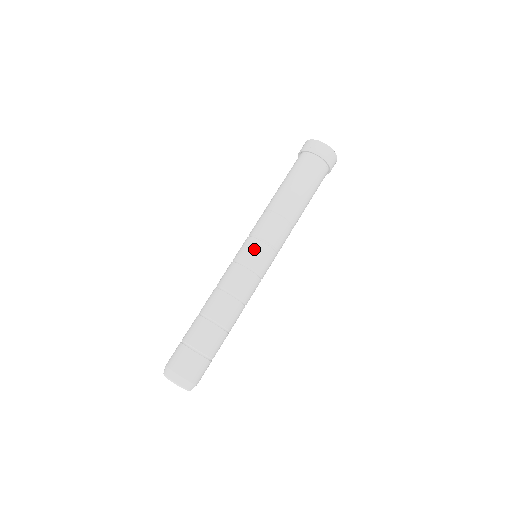
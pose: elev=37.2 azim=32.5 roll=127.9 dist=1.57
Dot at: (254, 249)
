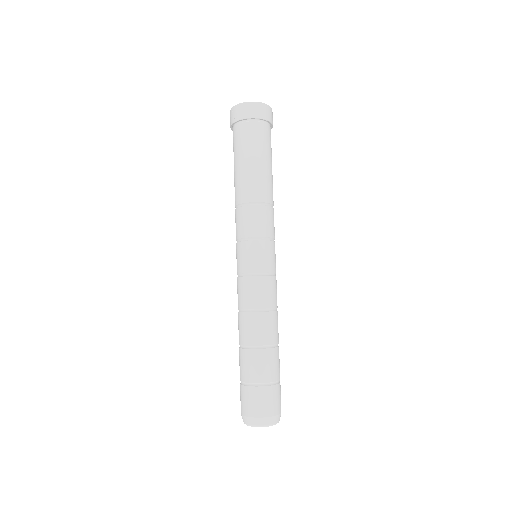
Dot at: (247, 253)
